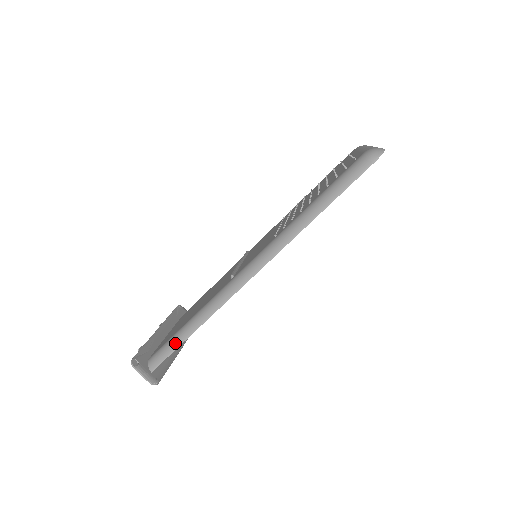
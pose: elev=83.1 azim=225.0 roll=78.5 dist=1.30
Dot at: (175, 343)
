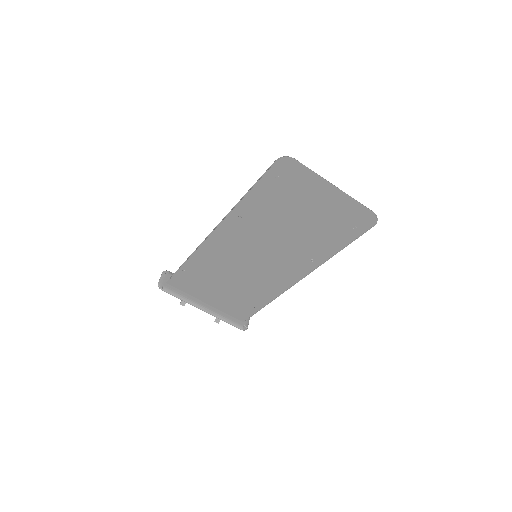
Dot at: occluded
